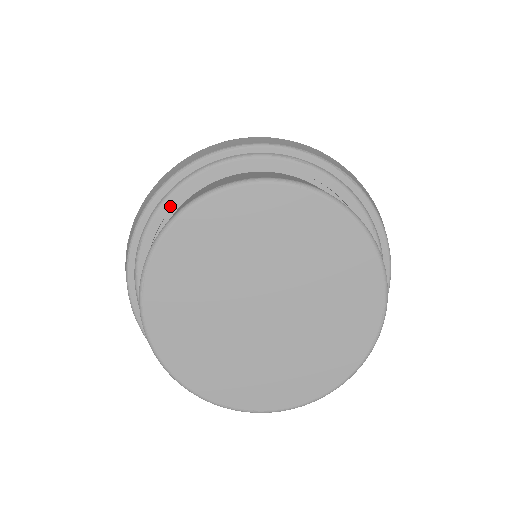
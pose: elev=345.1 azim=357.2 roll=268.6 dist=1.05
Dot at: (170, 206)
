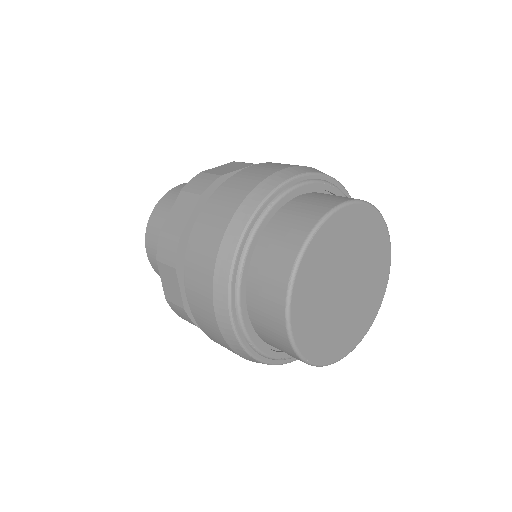
Dot at: (299, 192)
